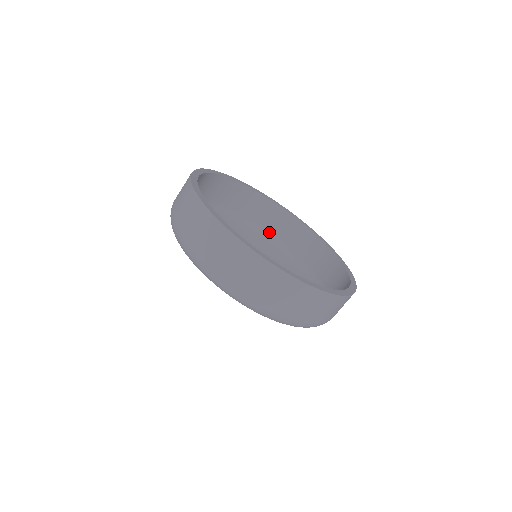
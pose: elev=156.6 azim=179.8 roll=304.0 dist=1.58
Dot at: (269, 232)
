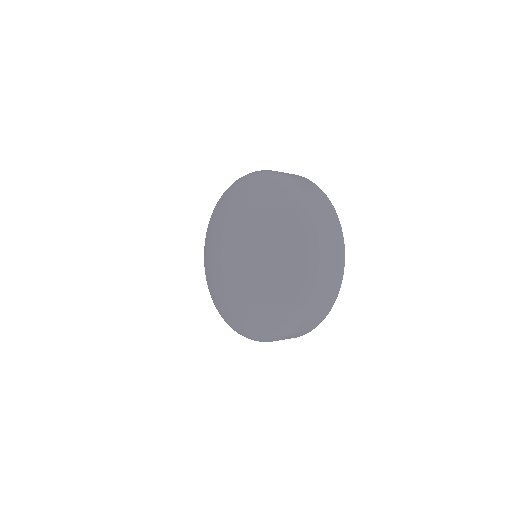
Dot at: occluded
